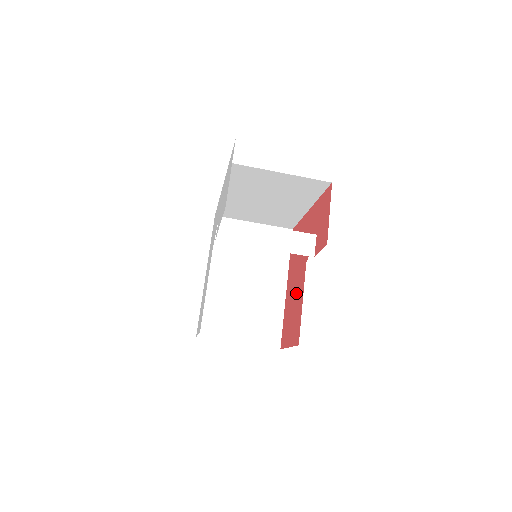
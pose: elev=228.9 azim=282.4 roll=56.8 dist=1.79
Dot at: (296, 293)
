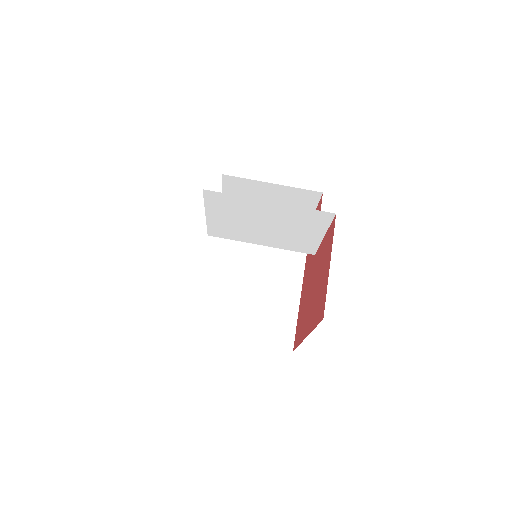
Dot at: (316, 275)
